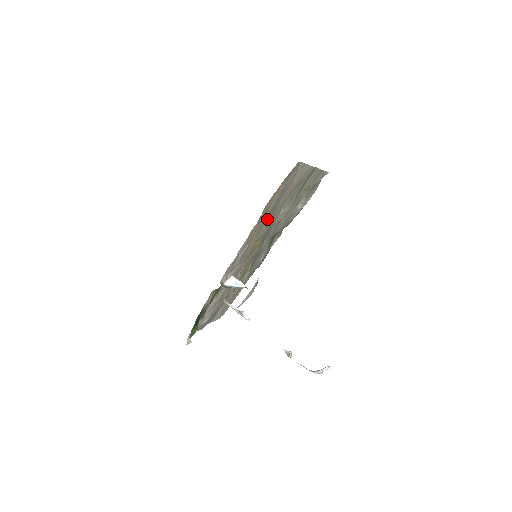
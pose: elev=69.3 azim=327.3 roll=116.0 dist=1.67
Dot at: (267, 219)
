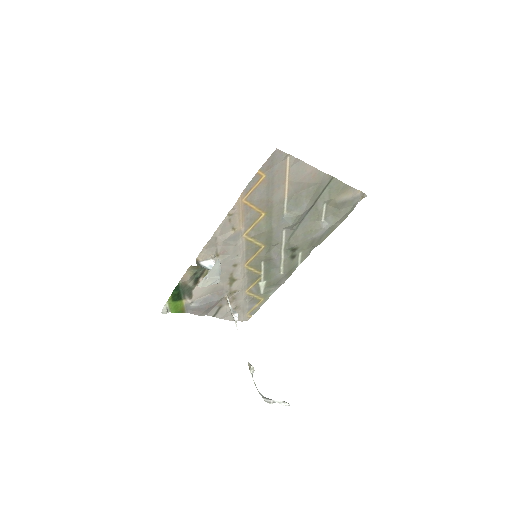
Dot at: (261, 214)
